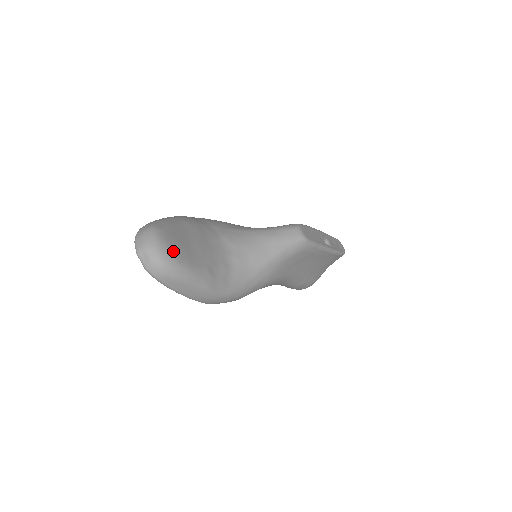
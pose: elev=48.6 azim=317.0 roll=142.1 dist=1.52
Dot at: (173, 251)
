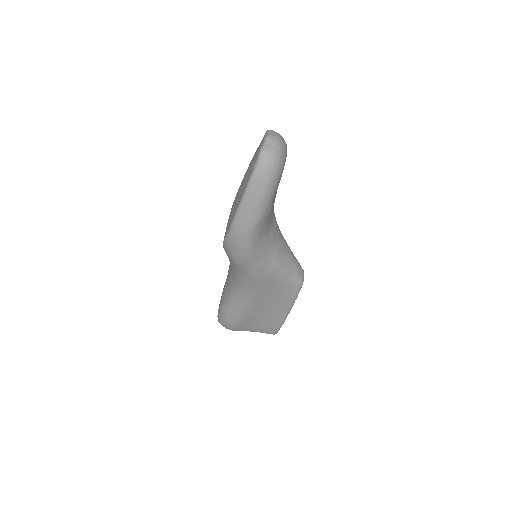
Dot at: occluded
